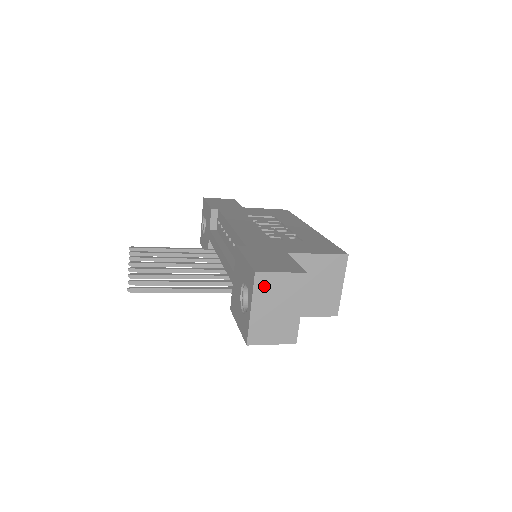
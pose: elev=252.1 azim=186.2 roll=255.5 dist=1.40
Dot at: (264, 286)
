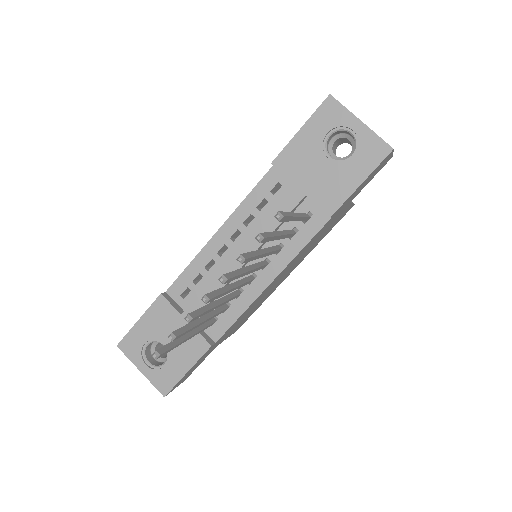
Dot at: occluded
